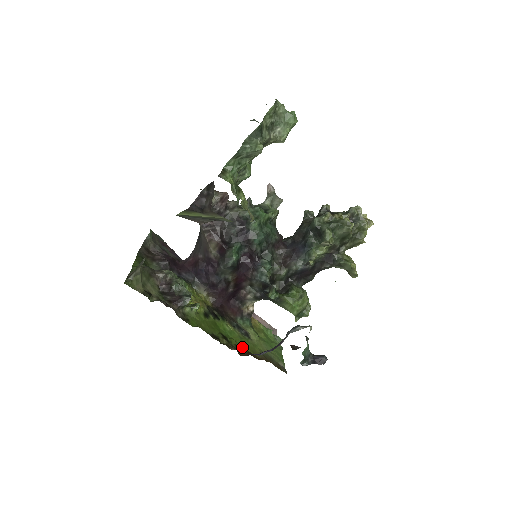
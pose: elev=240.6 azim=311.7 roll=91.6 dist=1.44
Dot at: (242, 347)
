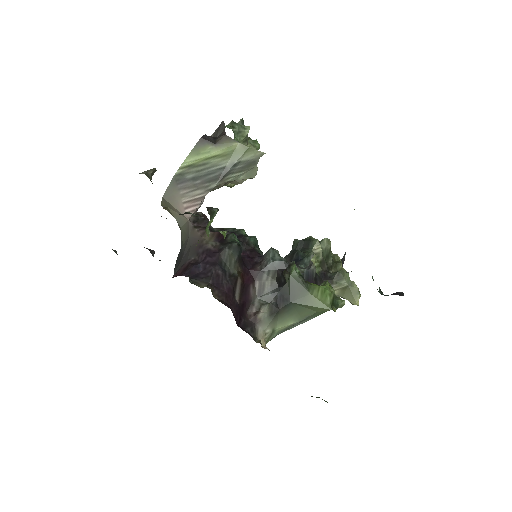
Dot at: occluded
